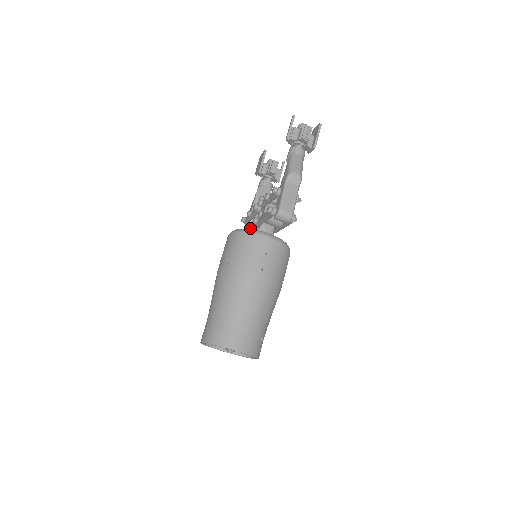
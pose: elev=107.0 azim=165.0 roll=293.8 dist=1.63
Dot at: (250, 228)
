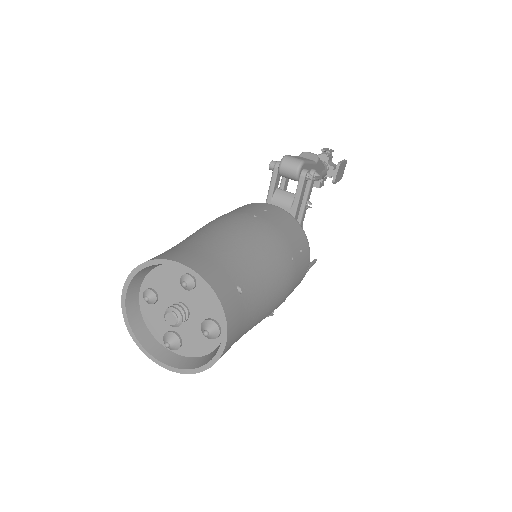
Dot at: occluded
